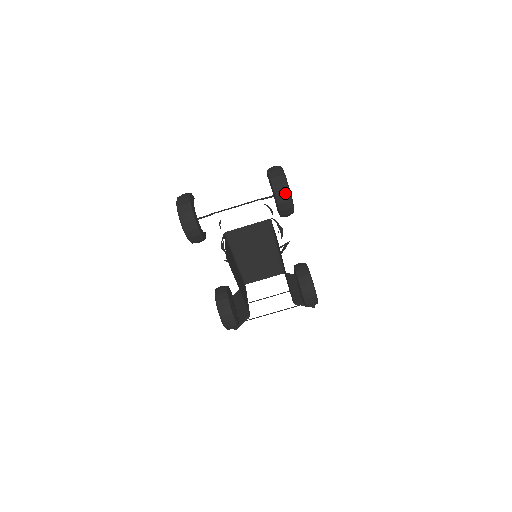
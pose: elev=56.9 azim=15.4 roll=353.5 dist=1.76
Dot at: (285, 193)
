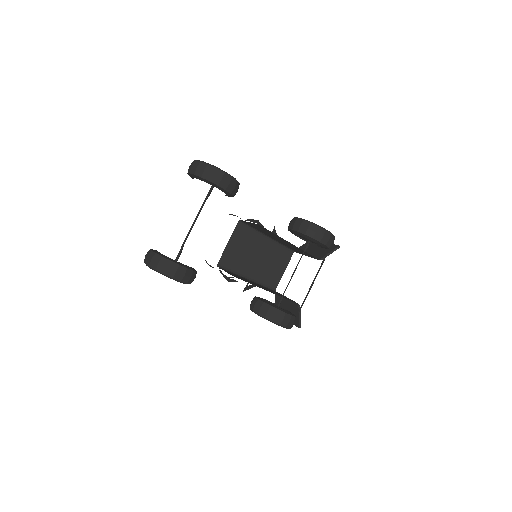
Dot at: (215, 172)
